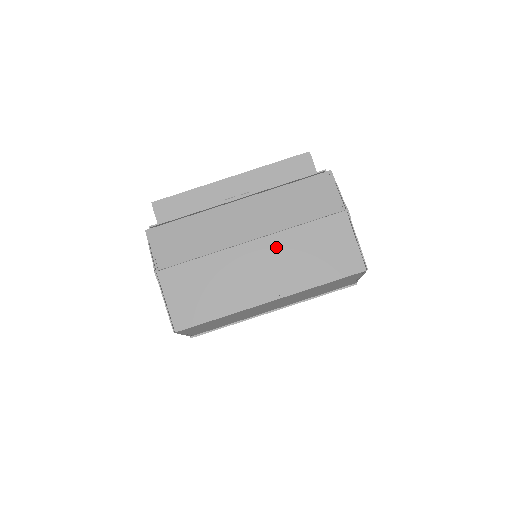
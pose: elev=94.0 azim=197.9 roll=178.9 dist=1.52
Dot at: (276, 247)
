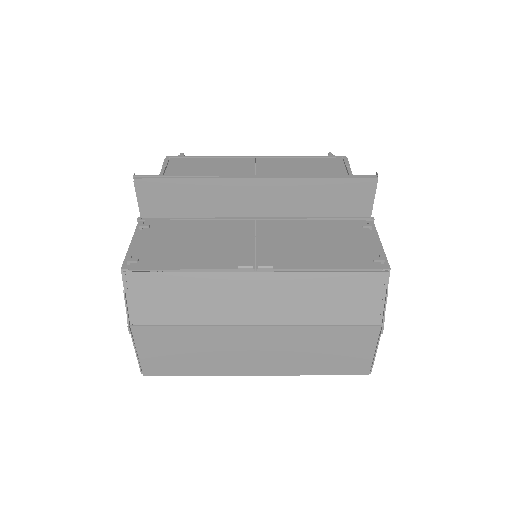
Dot at: (282, 338)
